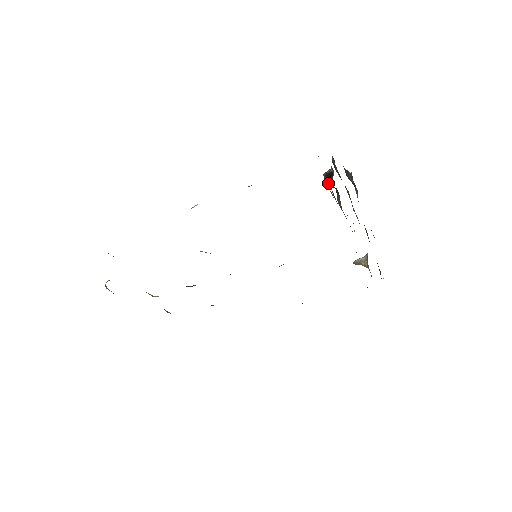
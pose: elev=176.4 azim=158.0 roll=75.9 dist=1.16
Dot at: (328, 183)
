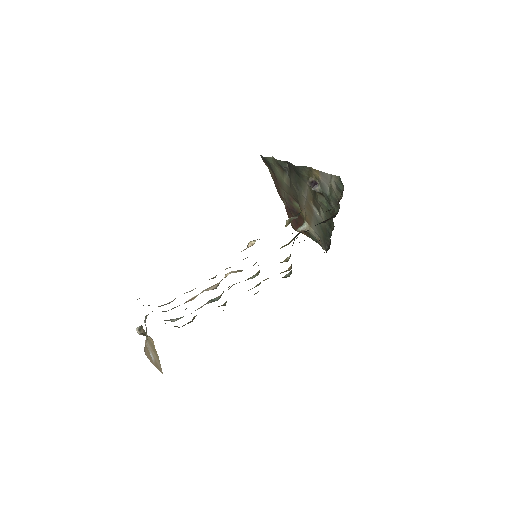
Dot at: (317, 191)
